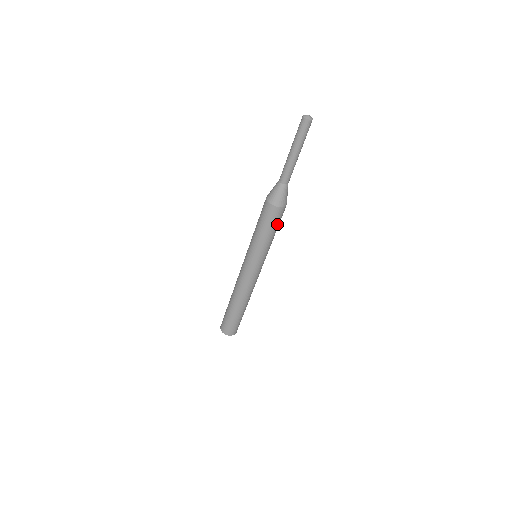
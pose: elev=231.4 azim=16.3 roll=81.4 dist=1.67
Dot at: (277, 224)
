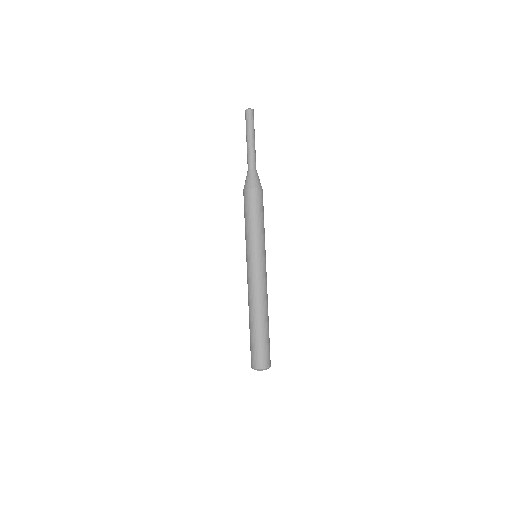
Dot at: (263, 209)
